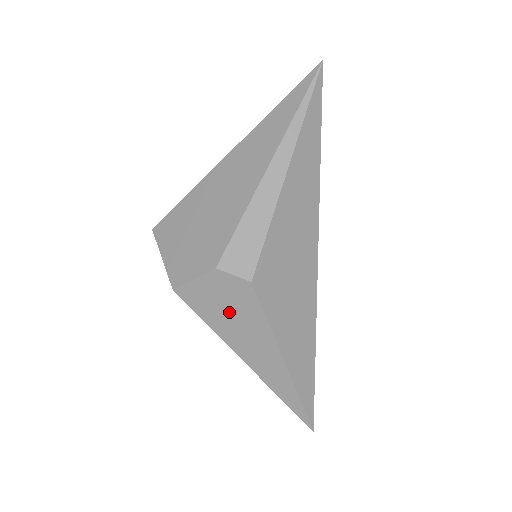
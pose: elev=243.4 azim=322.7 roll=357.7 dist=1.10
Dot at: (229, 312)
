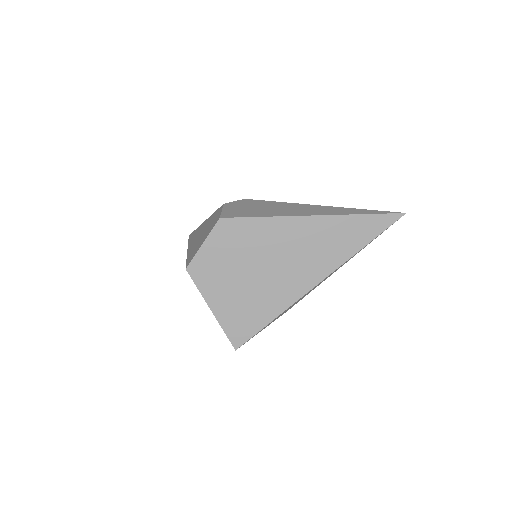
Dot at: (258, 209)
